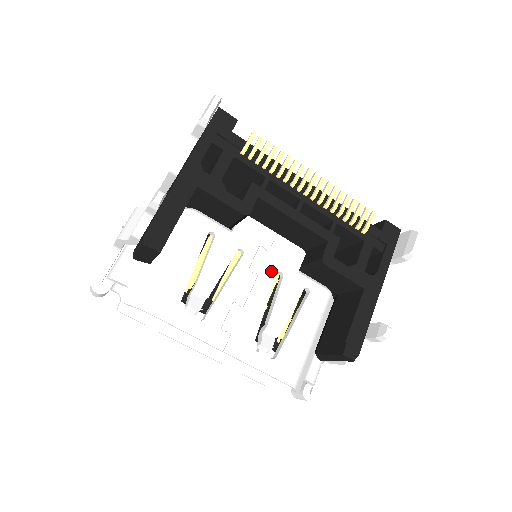
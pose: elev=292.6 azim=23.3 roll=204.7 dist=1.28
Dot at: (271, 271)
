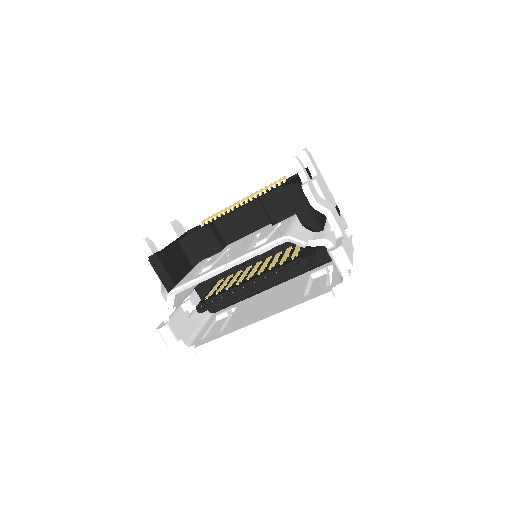
Dot at: (251, 238)
